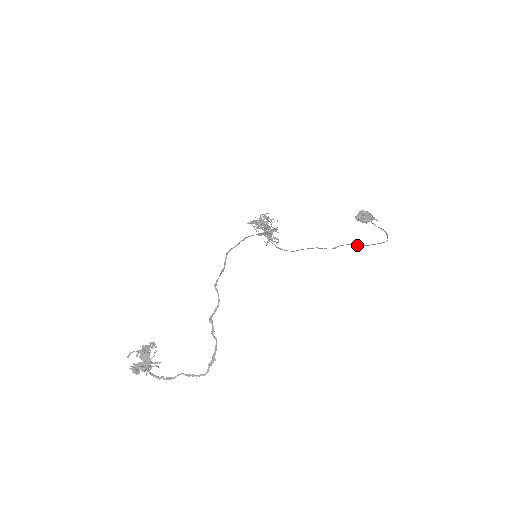
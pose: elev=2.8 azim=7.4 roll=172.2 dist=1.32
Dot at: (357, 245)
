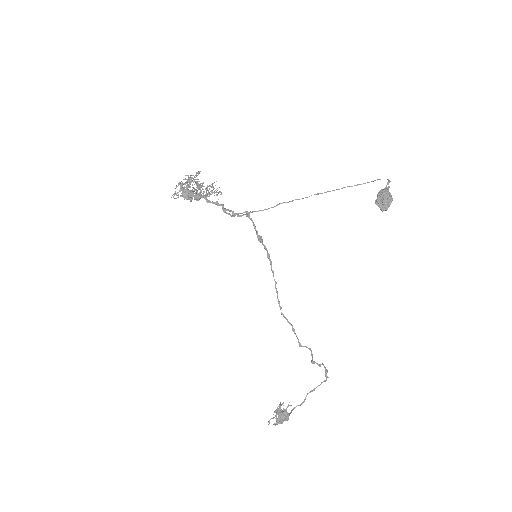
Dot at: occluded
